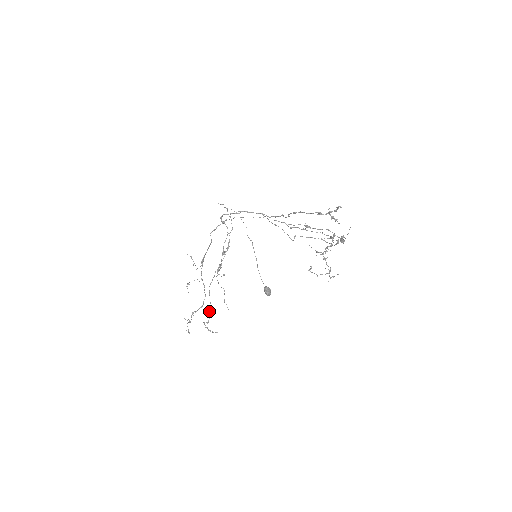
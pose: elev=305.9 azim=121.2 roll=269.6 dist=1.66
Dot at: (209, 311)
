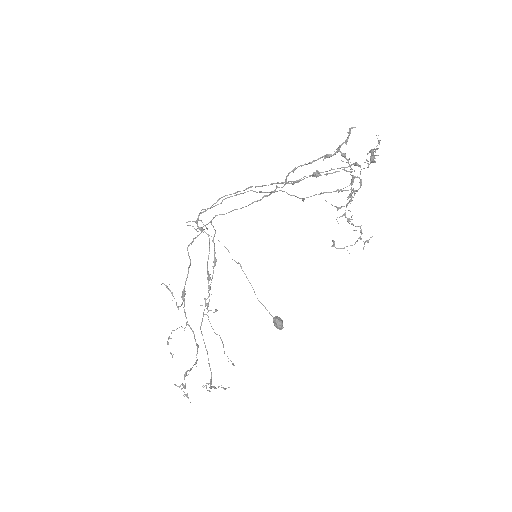
Dot at: occluded
